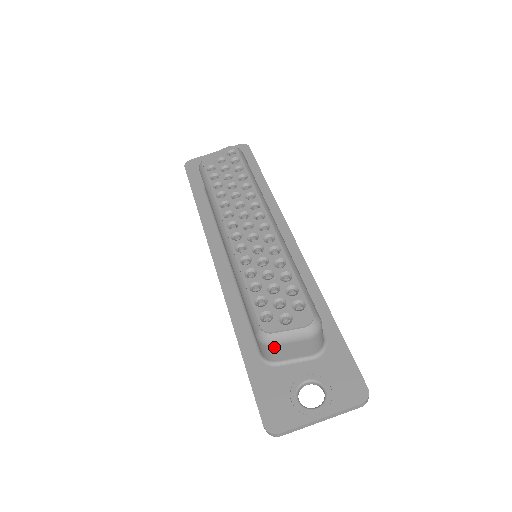
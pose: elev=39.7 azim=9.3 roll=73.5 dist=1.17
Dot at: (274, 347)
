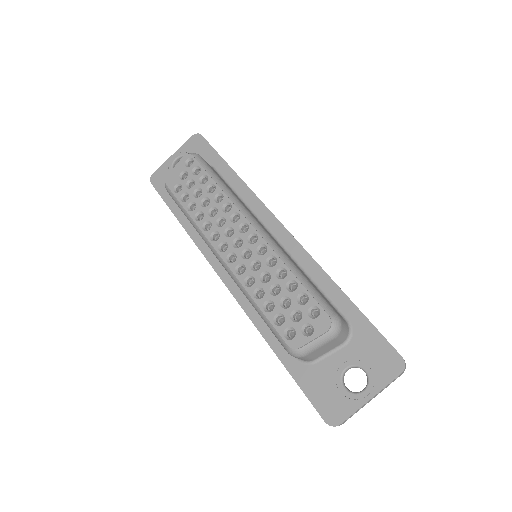
Dot at: (307, 356)
